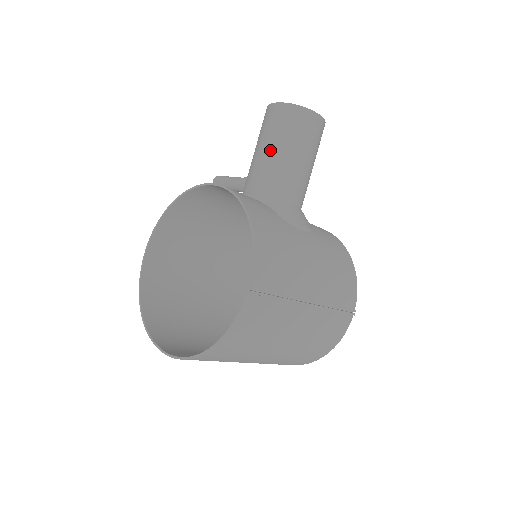
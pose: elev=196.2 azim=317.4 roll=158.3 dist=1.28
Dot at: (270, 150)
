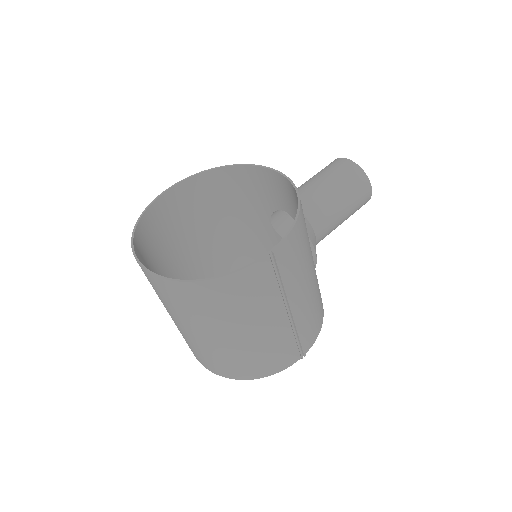
Dot at: (325, 185)
